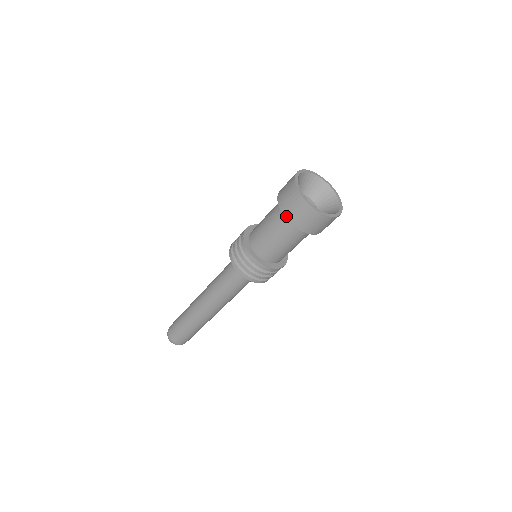
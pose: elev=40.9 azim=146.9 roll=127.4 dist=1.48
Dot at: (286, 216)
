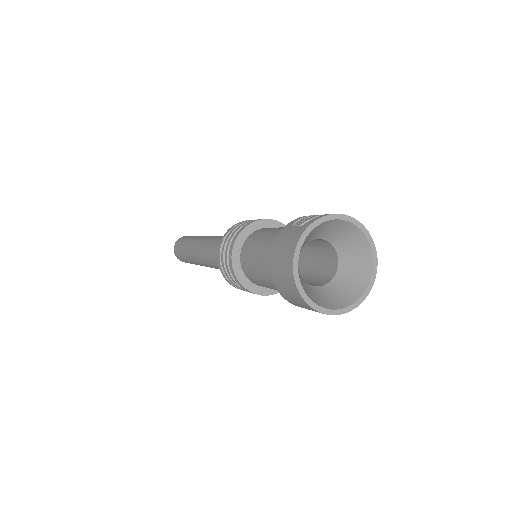
Dot at: (276, 286)
